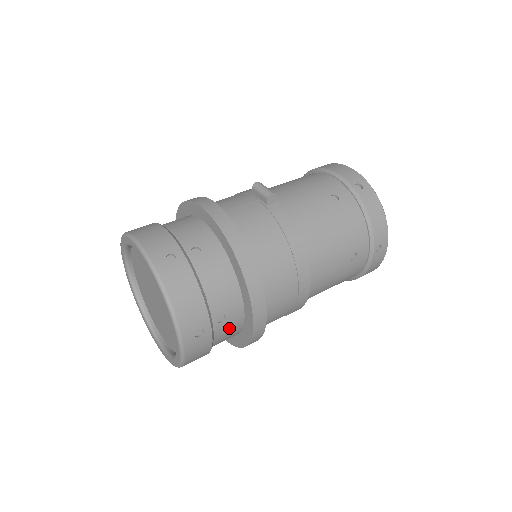
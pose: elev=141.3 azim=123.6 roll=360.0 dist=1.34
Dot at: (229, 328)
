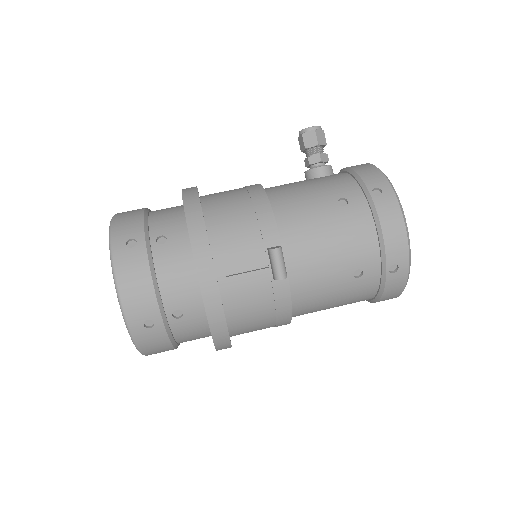
Dot at: occluded
